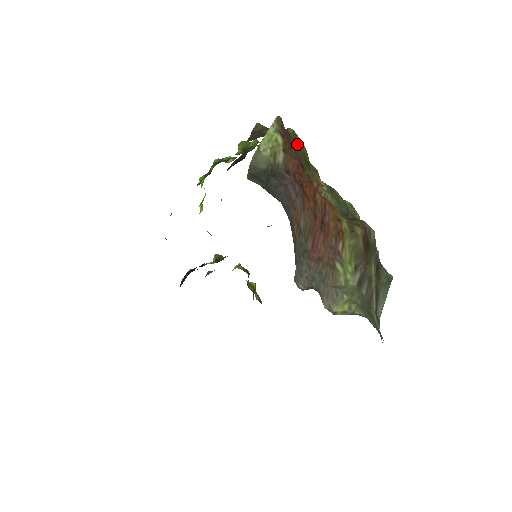
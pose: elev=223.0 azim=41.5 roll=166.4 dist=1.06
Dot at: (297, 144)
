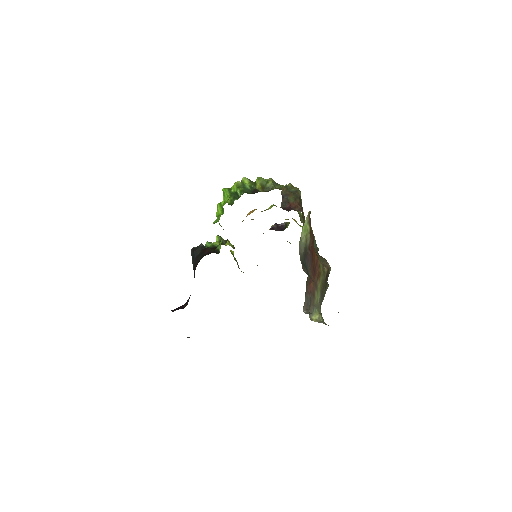
Dot at: occluded
